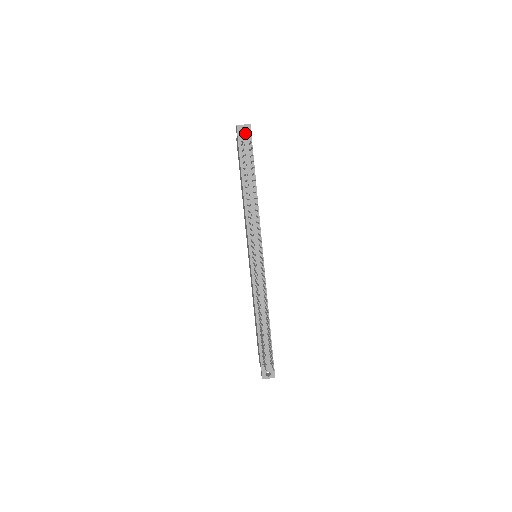
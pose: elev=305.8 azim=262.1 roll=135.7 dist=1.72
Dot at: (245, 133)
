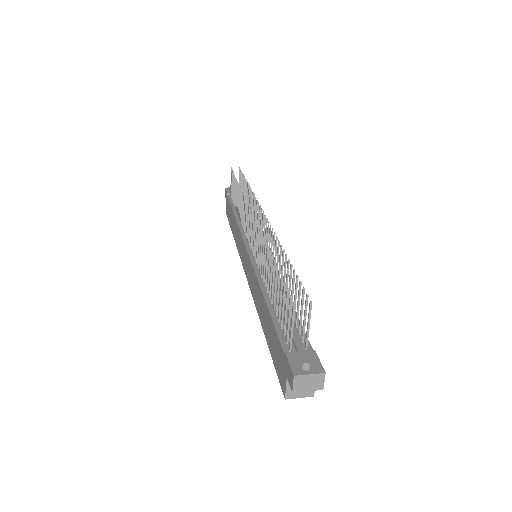
Dot at: occluded
